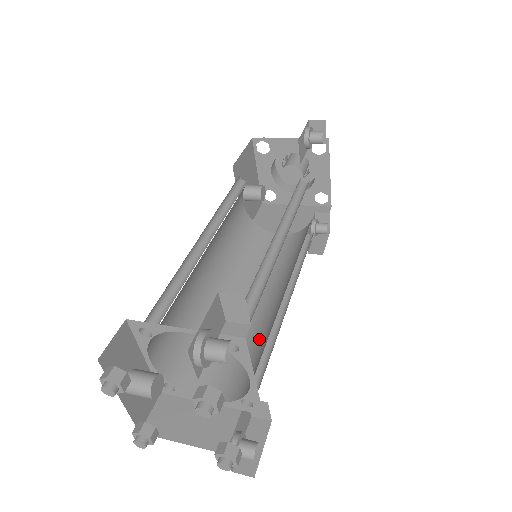
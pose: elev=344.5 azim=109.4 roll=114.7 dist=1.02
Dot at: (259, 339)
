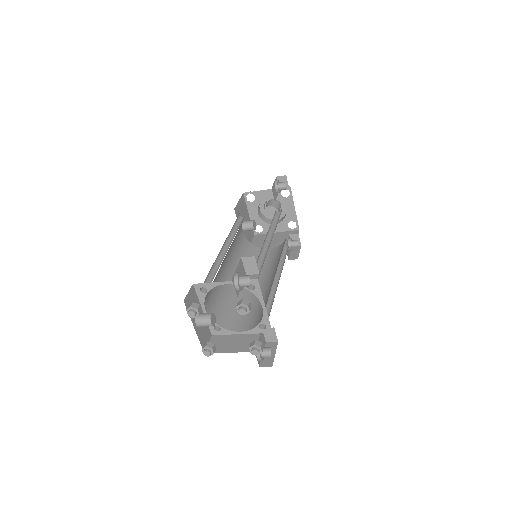
Dot at: (264, 299)
